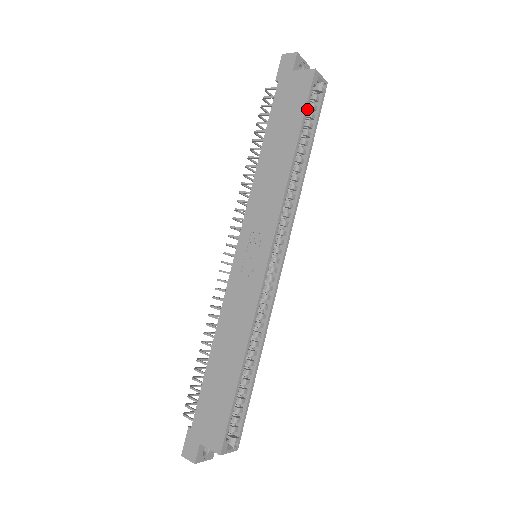
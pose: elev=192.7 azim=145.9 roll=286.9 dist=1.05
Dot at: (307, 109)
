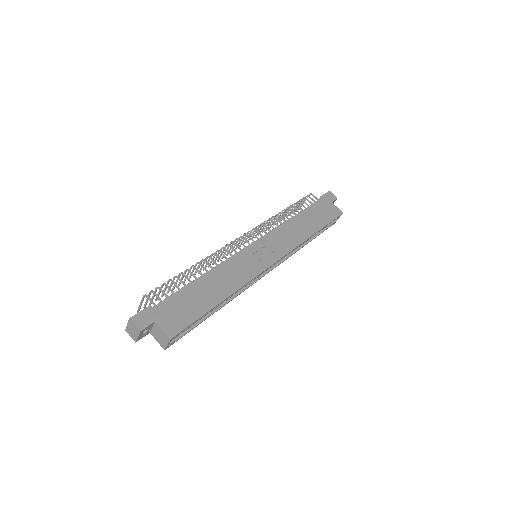
Dot at: occluded
